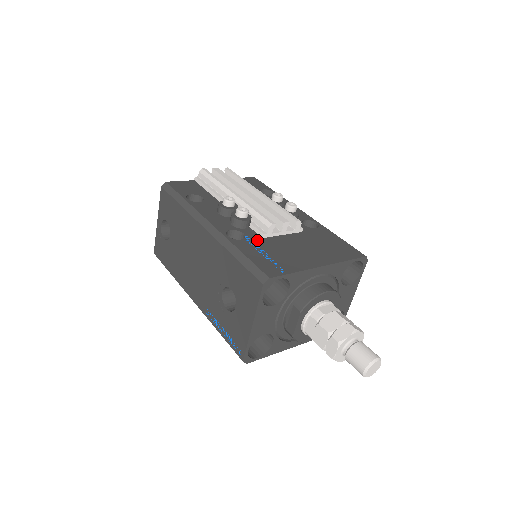
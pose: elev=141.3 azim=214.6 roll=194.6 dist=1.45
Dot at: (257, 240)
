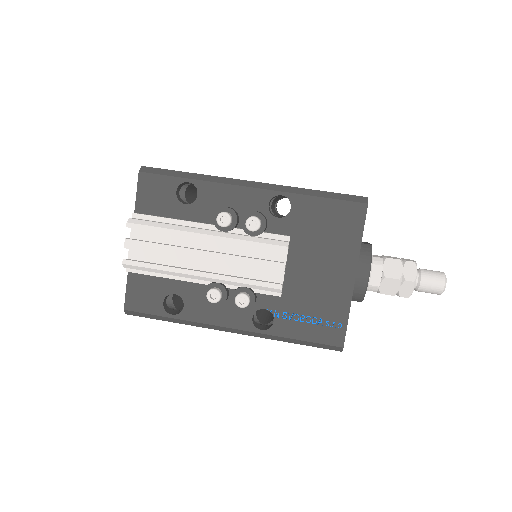
Dot at: (282, 306)
